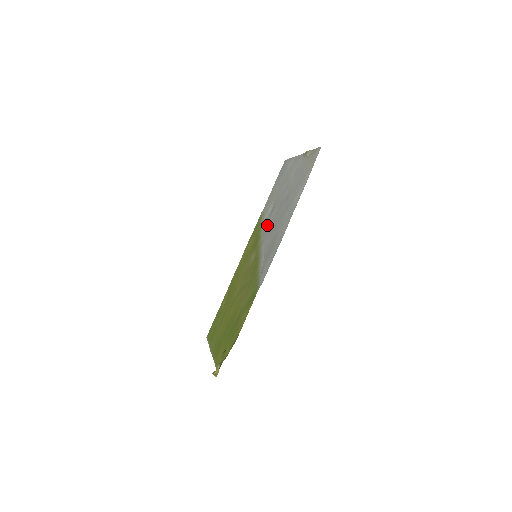
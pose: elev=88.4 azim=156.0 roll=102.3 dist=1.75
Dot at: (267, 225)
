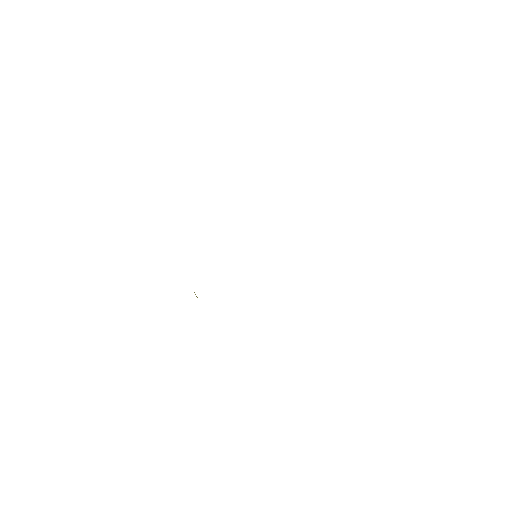
Dot at: occluded
